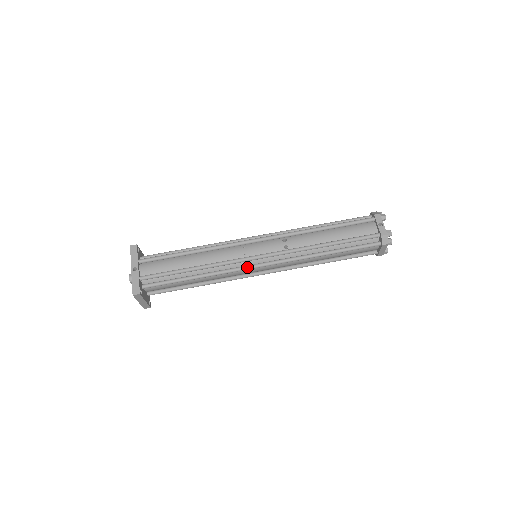
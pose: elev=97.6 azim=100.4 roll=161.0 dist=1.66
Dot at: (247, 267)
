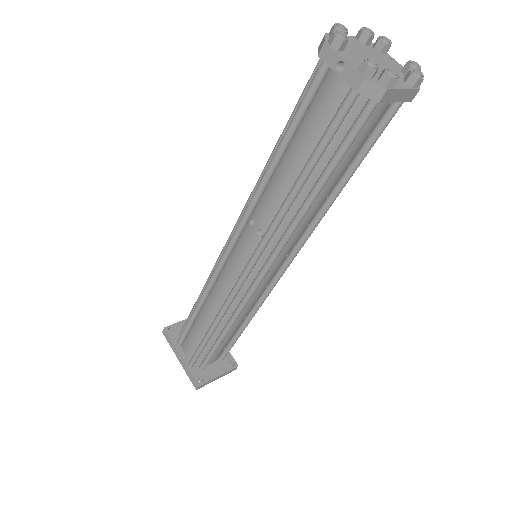
Dot at: (249, 292)
